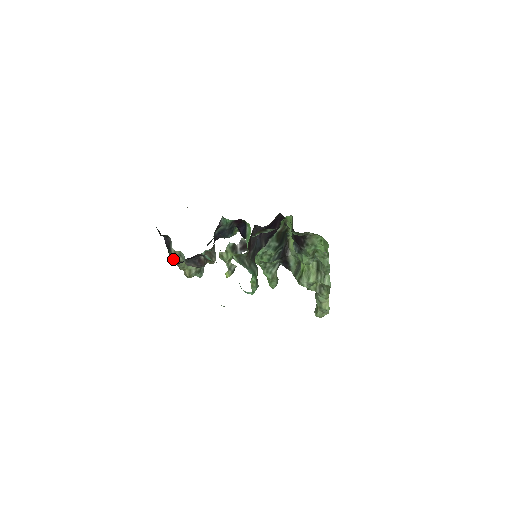
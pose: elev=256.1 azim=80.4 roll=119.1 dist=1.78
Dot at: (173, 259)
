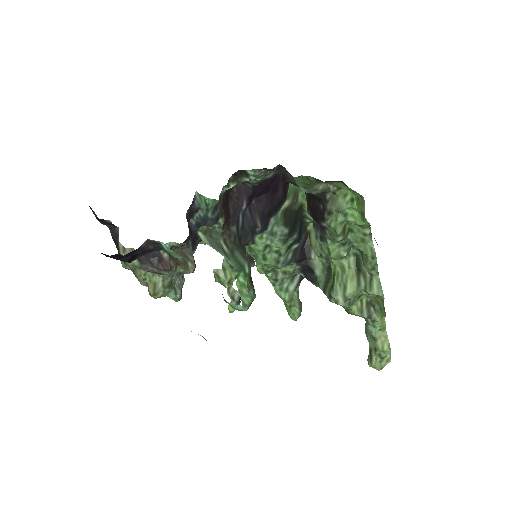
Dot at: (123, 262)
